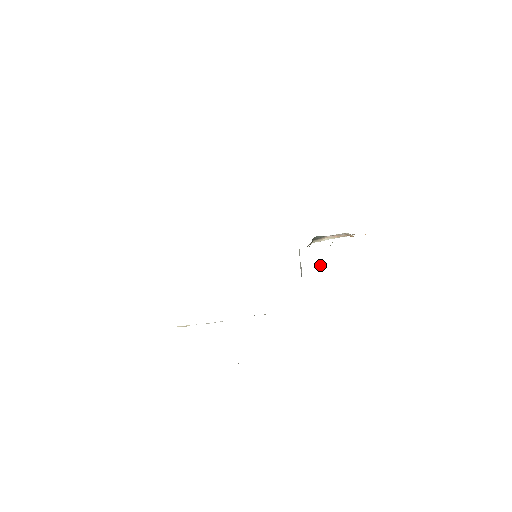
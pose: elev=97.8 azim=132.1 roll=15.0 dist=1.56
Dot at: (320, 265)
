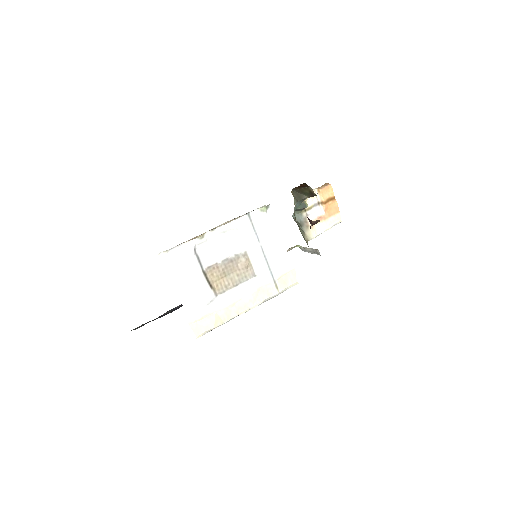
Dot at: (314, 222)
